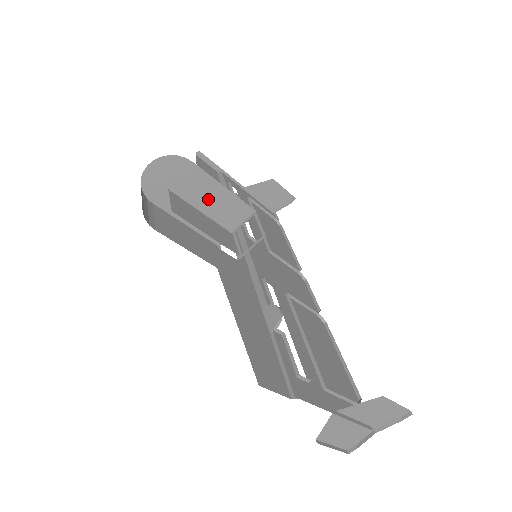
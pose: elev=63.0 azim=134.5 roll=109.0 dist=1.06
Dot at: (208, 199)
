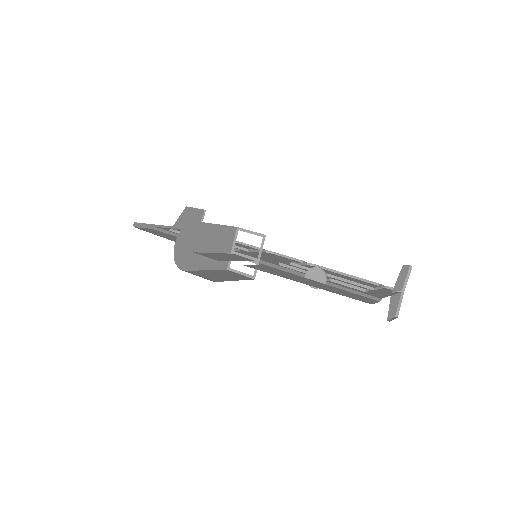
Dot at: (212, 241)
